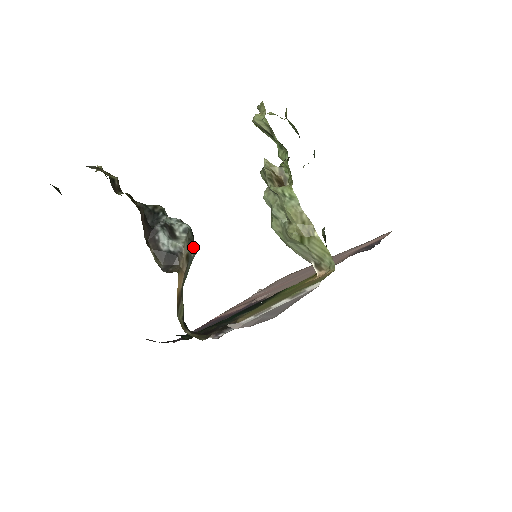
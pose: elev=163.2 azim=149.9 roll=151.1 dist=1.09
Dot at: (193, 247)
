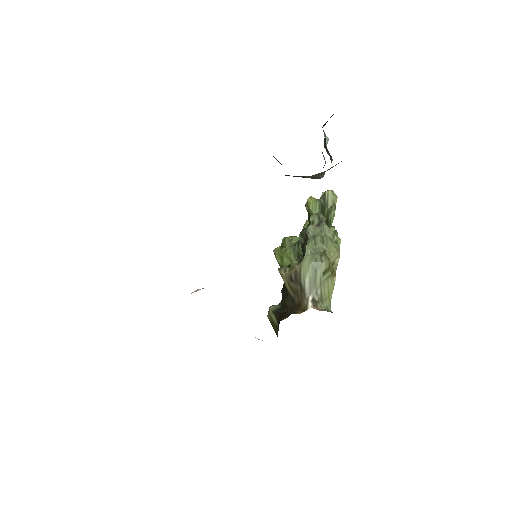
Dot at: occluded
